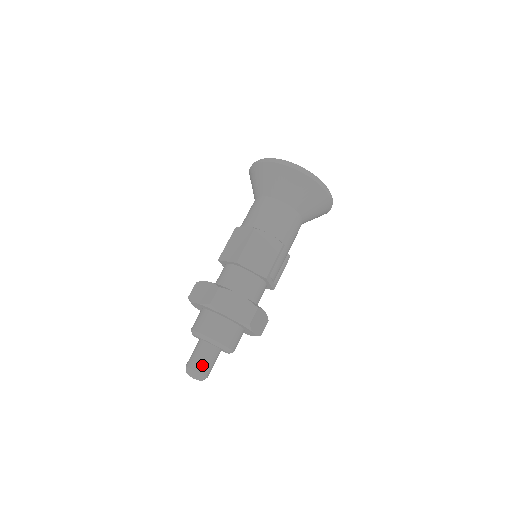
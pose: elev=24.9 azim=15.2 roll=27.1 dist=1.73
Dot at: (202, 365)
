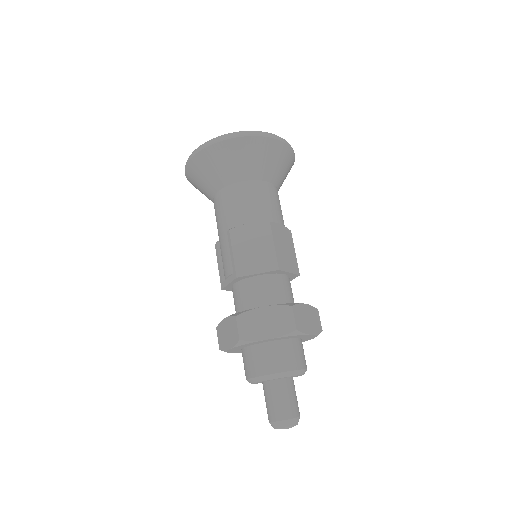
Dot at: (296, 406)
